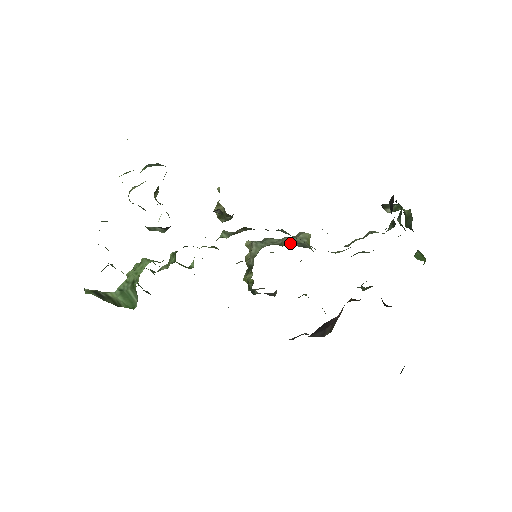
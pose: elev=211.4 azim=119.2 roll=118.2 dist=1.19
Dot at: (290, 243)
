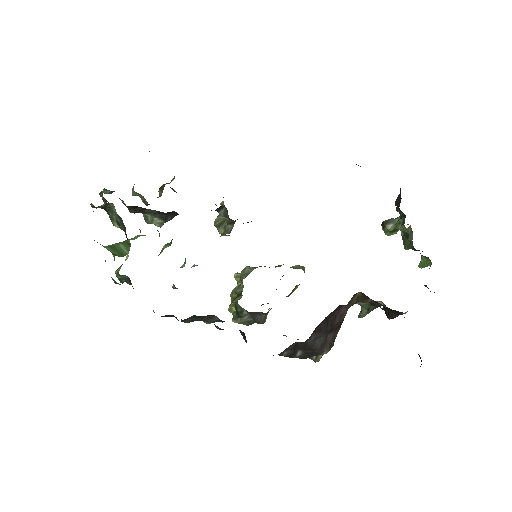
Dot at: occluded
